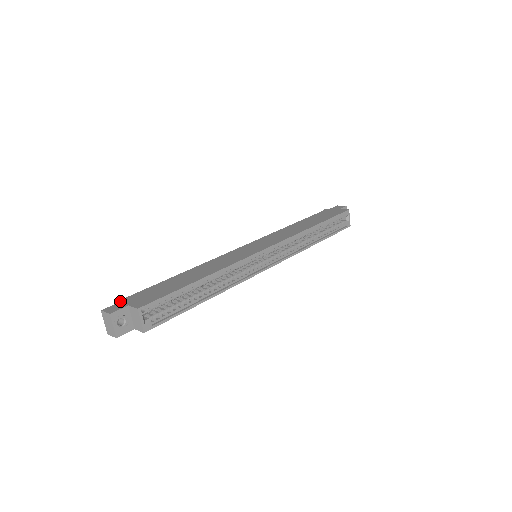
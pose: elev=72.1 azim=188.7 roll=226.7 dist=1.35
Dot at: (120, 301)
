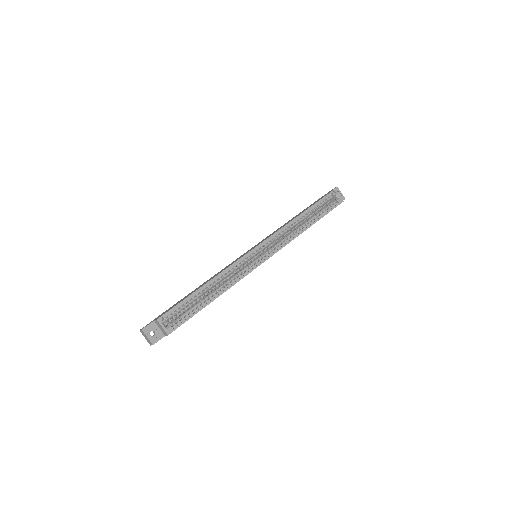
Dot at: occluded
